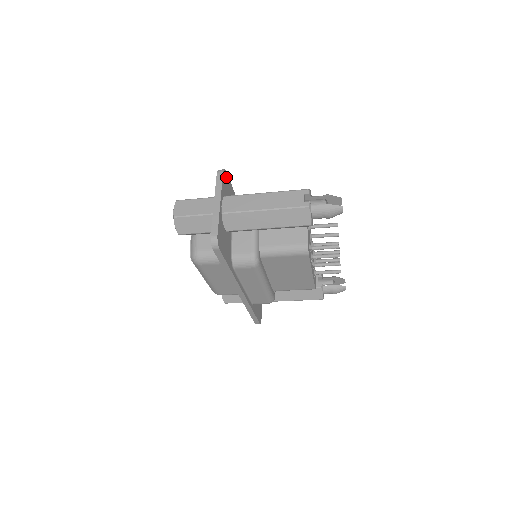
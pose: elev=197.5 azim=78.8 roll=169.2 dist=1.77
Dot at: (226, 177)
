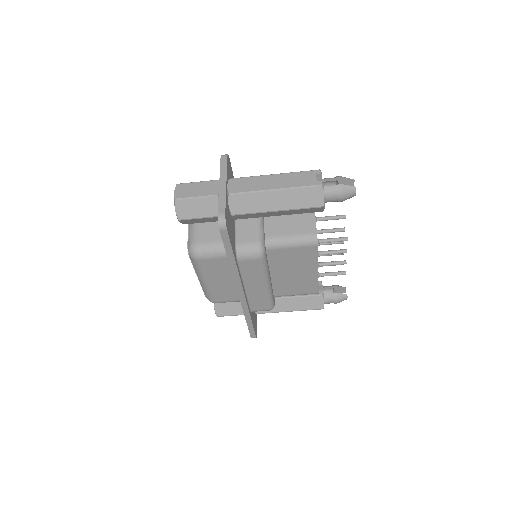
Dot at: (229, 163)
